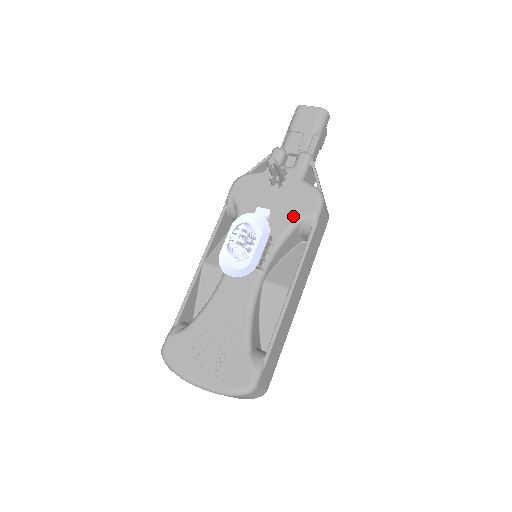
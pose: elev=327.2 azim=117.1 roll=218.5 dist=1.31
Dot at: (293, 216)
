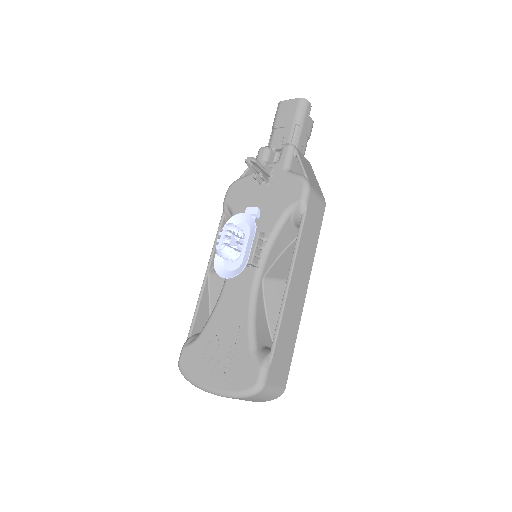
Dot at: (281, 208)
